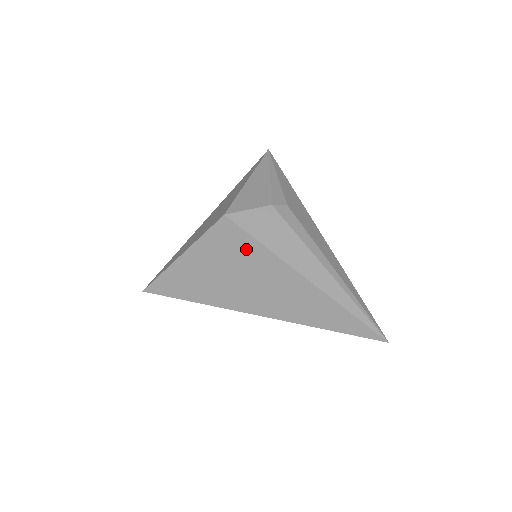
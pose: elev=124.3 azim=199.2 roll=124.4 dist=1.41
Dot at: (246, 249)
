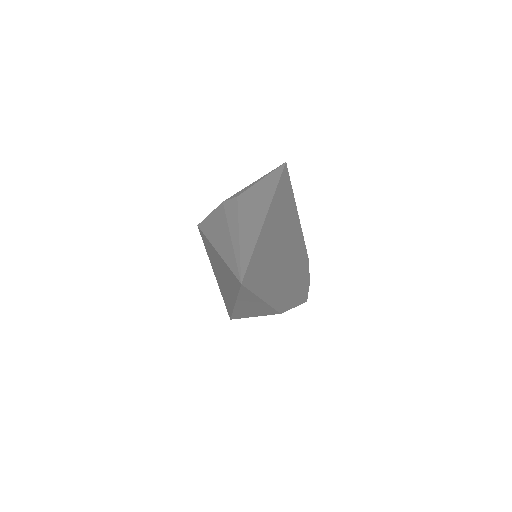
Dot at: (208, 246)
